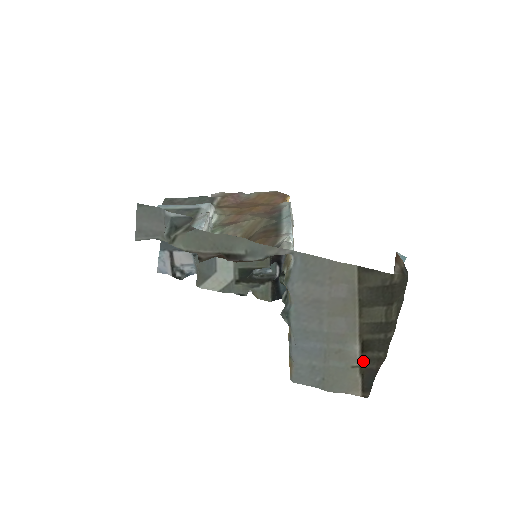
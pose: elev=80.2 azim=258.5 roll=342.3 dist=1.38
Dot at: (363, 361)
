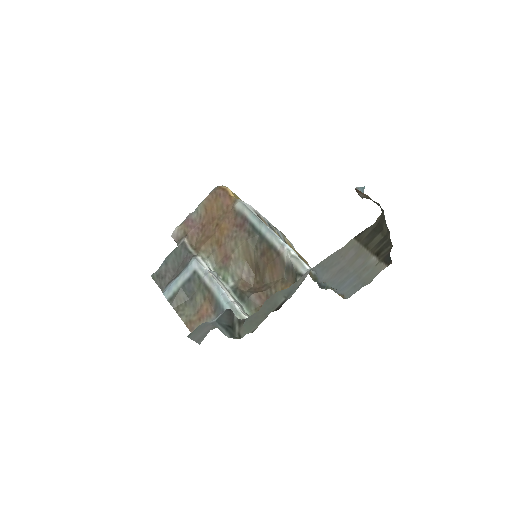
Dot at: (380, 258)
